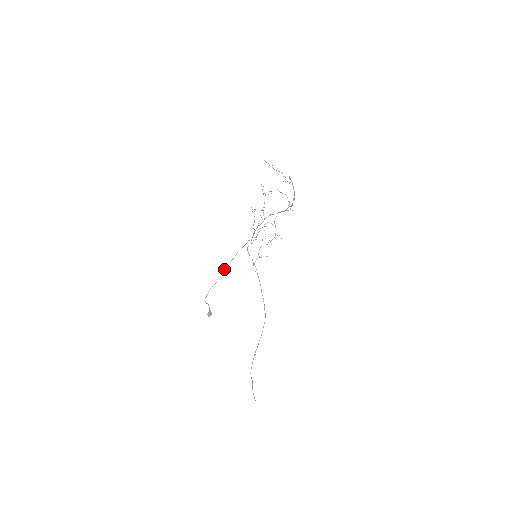
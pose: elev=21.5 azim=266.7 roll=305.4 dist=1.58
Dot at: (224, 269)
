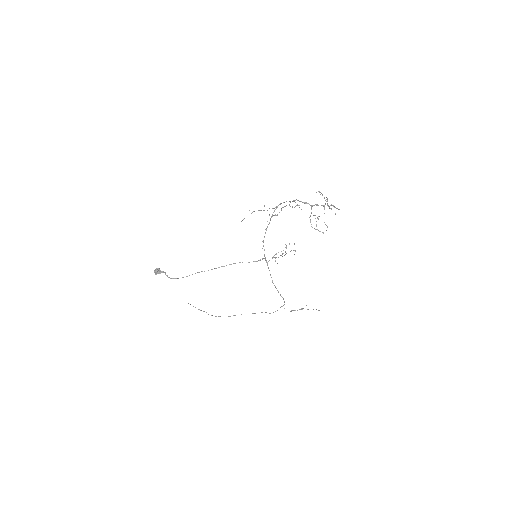
Dot at: occluded
